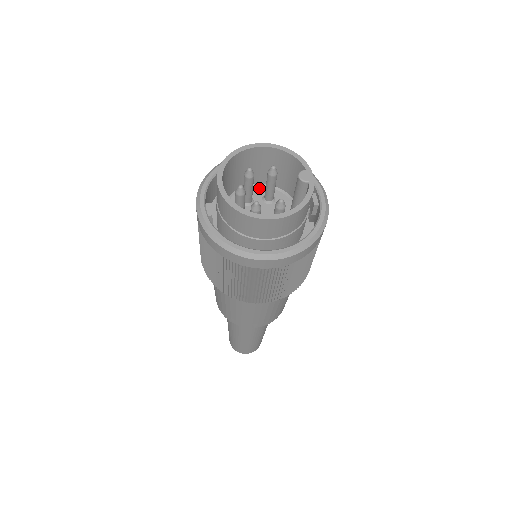
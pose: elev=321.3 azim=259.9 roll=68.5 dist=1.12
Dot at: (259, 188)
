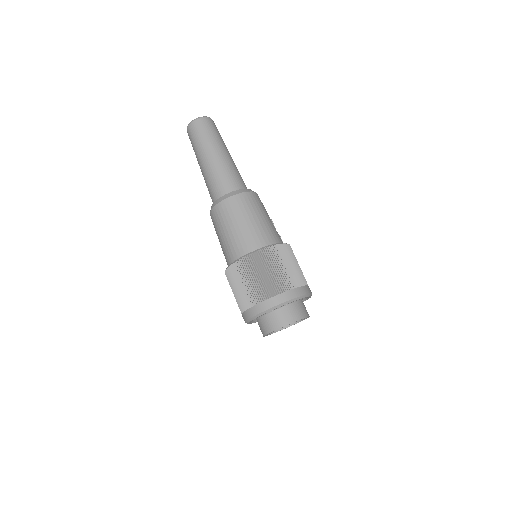
Dot at: occluded
